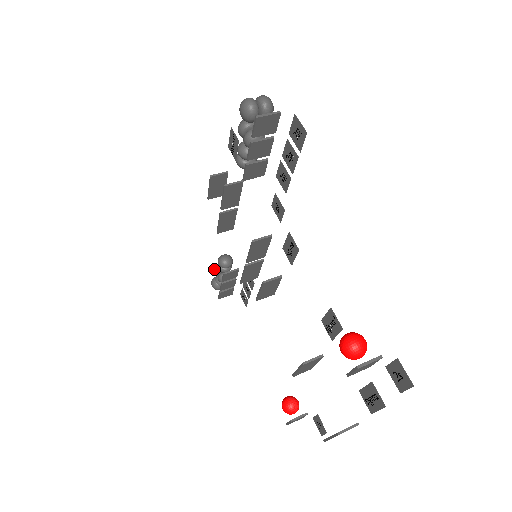
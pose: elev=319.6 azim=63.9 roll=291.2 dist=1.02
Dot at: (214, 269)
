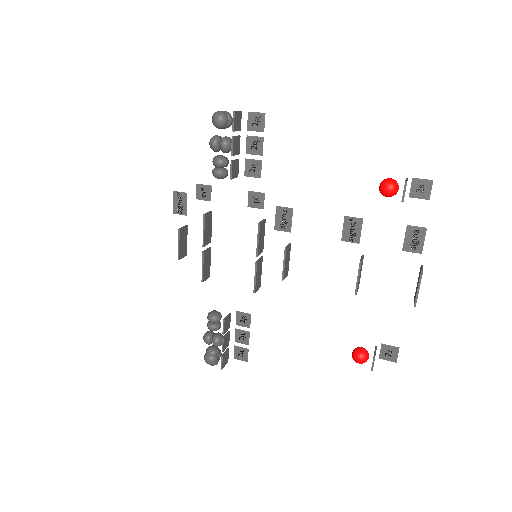
Dot at: (204, 339)
